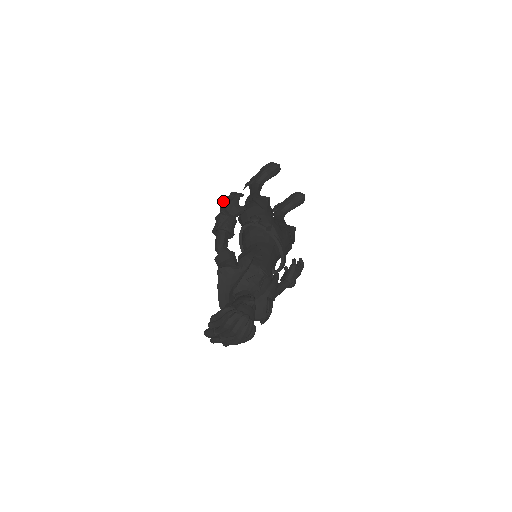
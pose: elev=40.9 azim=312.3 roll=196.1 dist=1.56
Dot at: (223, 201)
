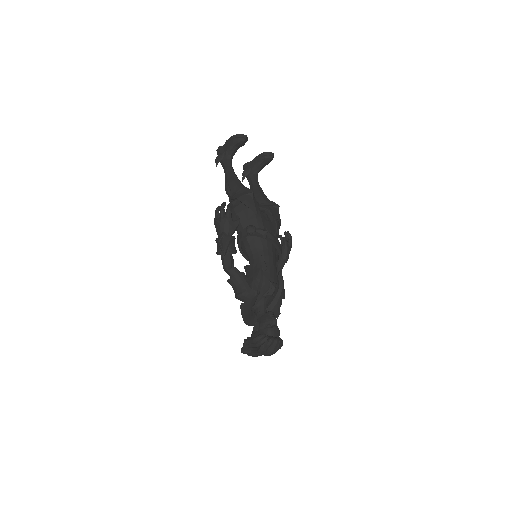
Dot at: (215, 216)
